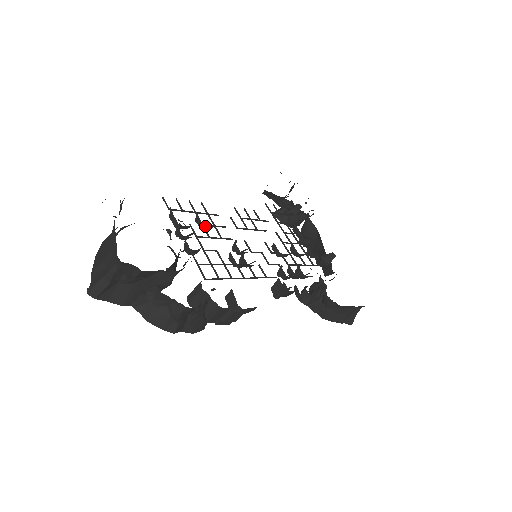
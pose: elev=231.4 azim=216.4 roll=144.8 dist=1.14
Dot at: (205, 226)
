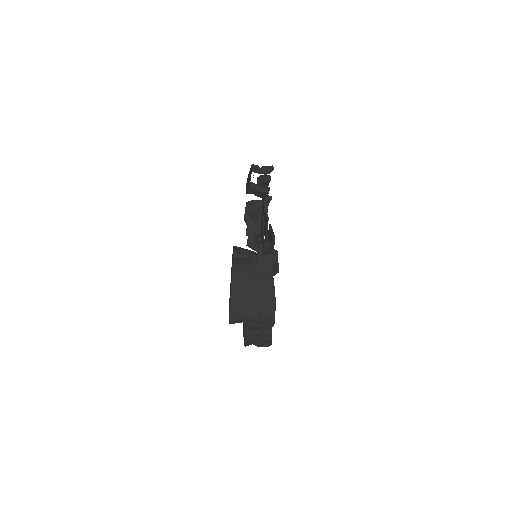
Dot at: occluded
